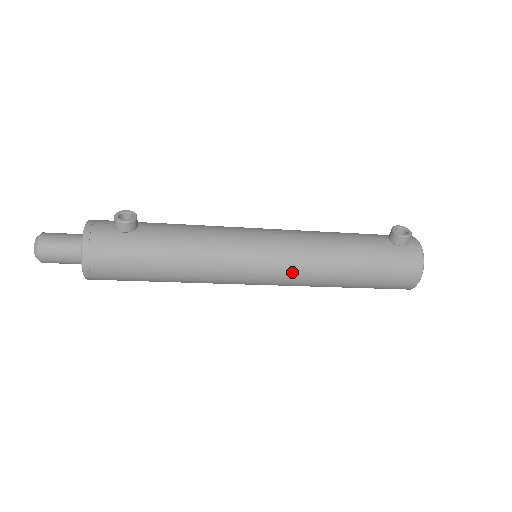
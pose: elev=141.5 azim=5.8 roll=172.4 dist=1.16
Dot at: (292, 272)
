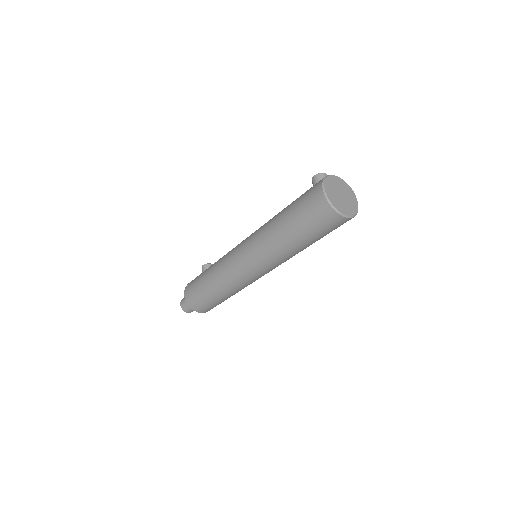
Dot at: (253, 241)
